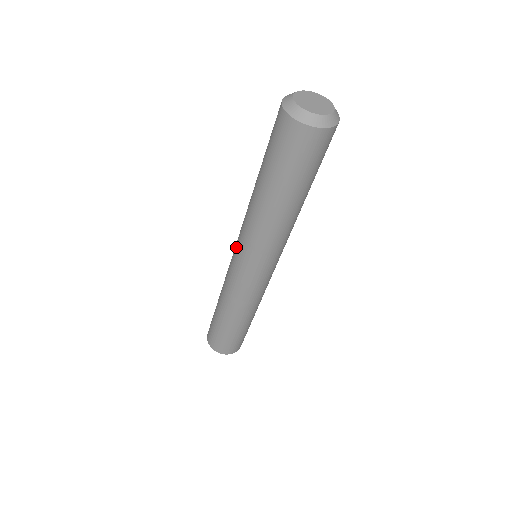
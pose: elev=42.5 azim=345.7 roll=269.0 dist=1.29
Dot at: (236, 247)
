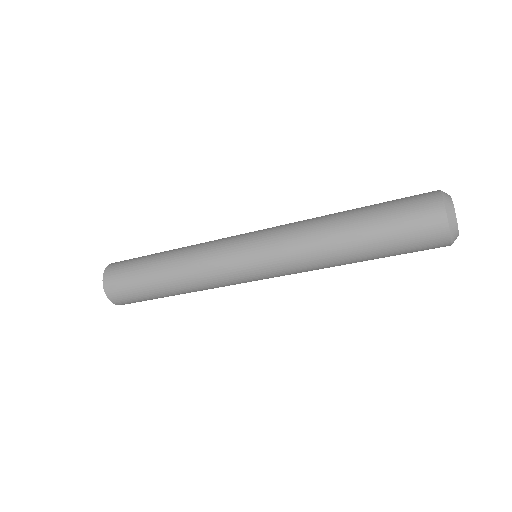
Dot at: (260, 263)
